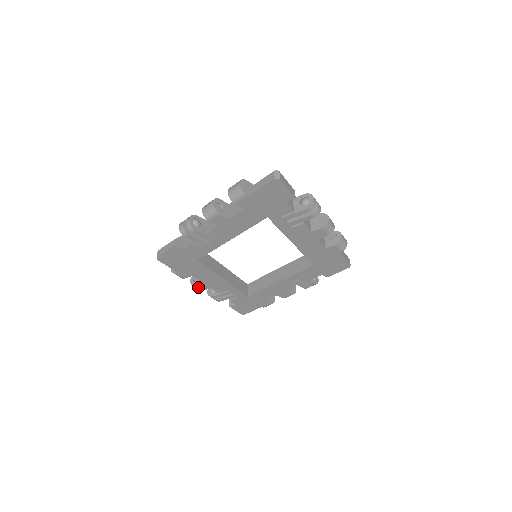
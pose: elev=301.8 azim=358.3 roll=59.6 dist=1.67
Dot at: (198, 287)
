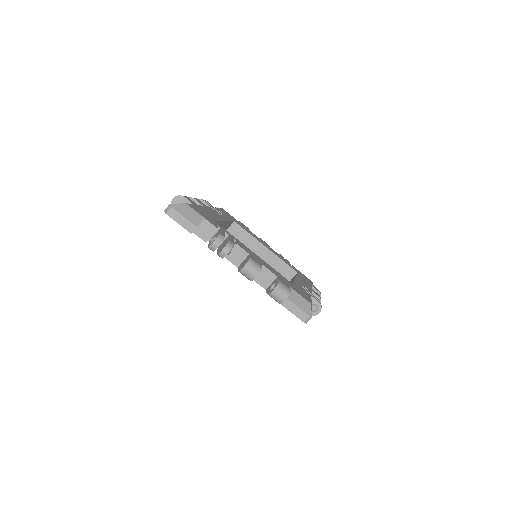
Dot at: occluded
